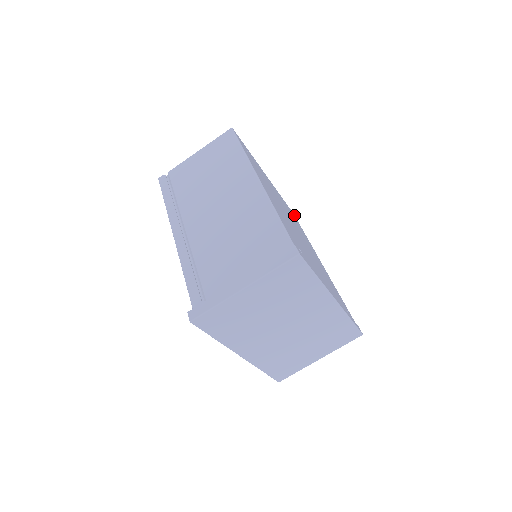
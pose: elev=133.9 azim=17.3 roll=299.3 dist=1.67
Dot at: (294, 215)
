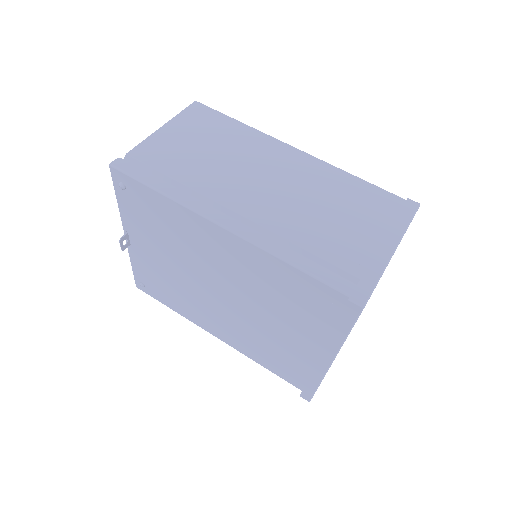
Dot at: occluded
